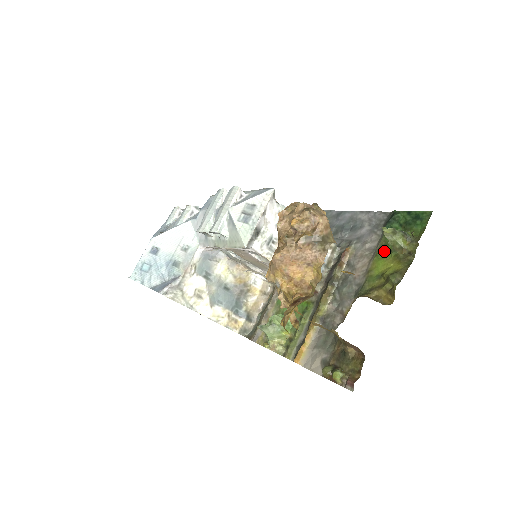
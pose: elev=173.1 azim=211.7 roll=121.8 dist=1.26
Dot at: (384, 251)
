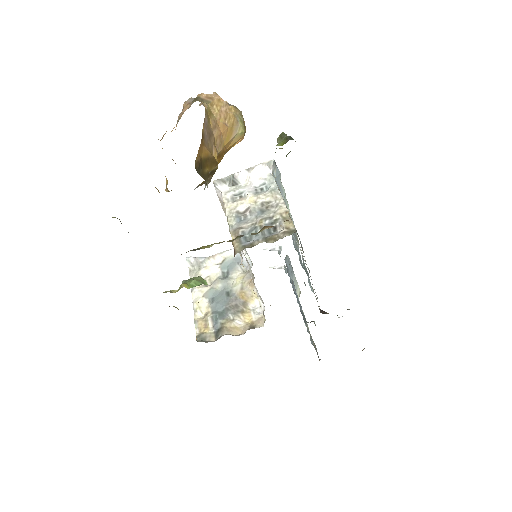
Dot at: occluded
